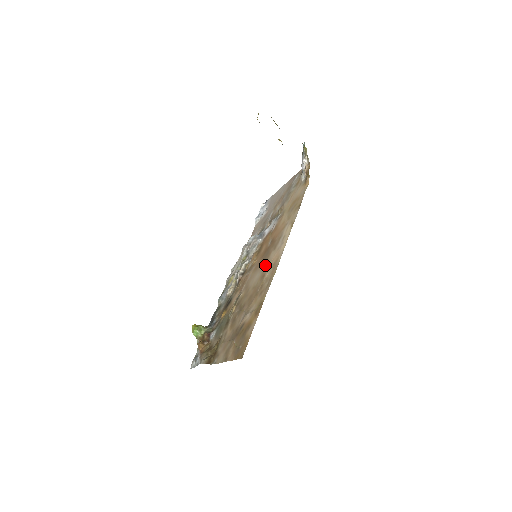
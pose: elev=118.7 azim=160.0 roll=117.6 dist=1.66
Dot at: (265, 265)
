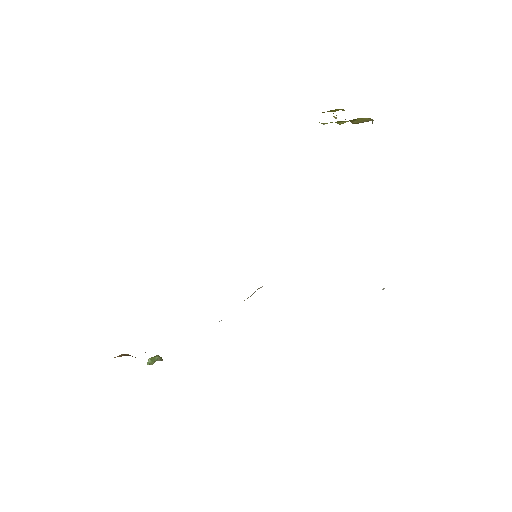
Dot at: occluded
